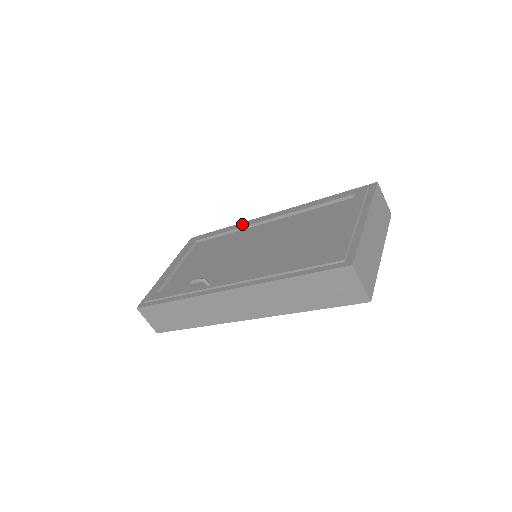
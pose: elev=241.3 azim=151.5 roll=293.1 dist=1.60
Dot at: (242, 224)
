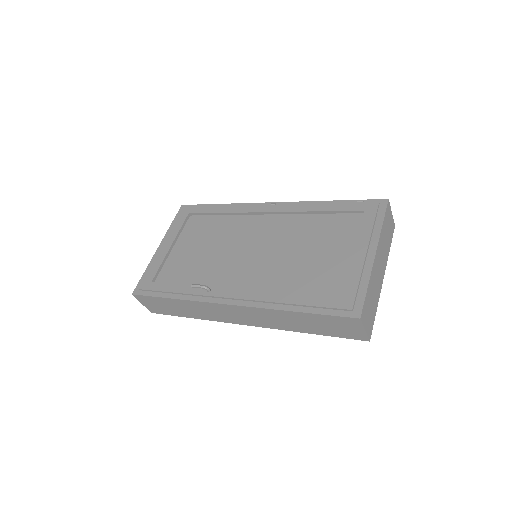
Dot at: (240, 208)
